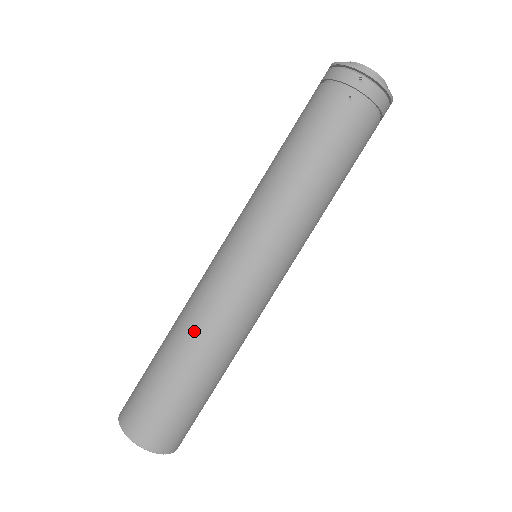
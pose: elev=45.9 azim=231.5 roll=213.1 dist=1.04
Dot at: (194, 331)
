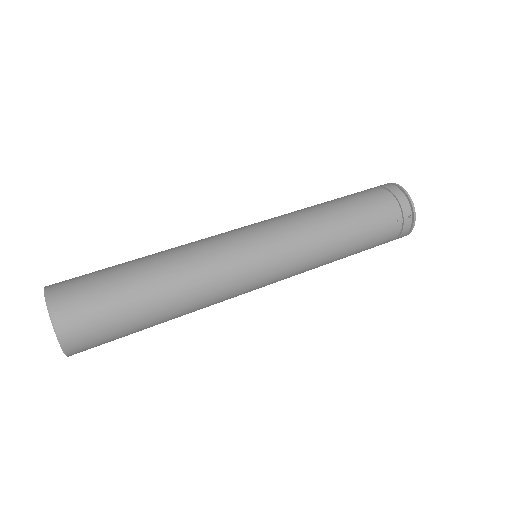
Dot at: (186, 282)
